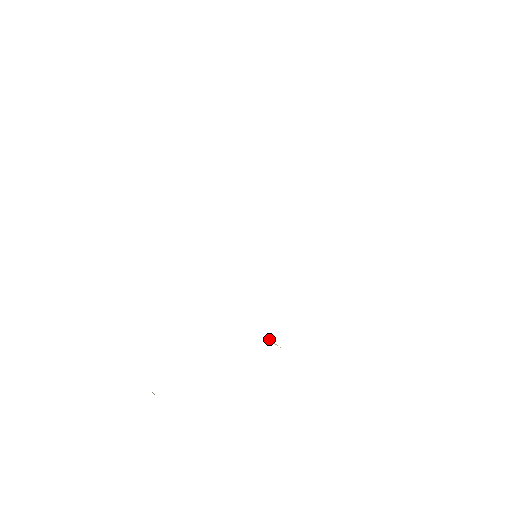
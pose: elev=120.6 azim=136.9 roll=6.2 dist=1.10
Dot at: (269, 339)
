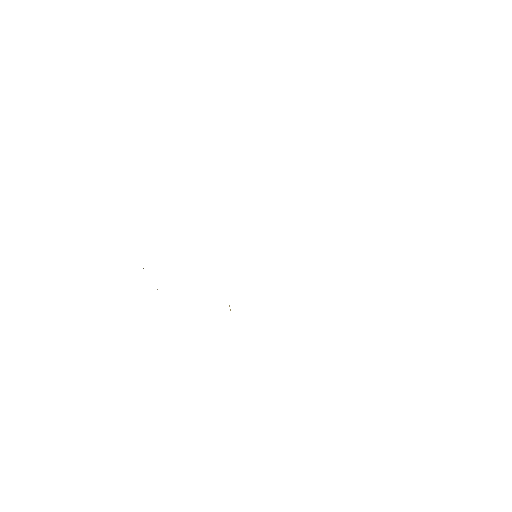
Dot at: (229, 305)
